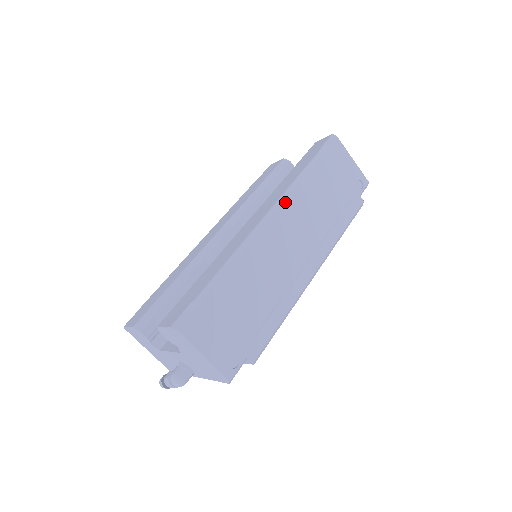
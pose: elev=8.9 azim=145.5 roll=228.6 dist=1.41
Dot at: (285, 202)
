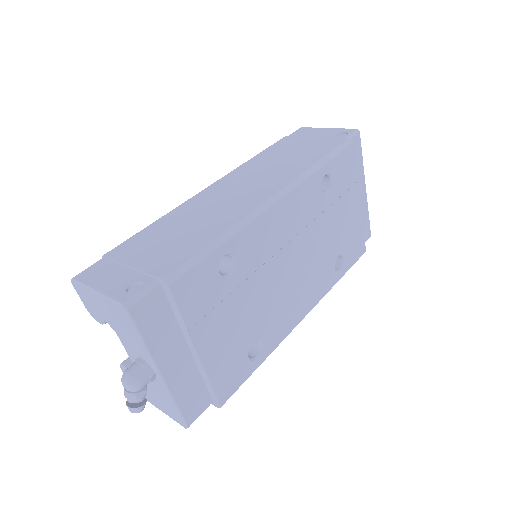
Dot at: (230, 174)
